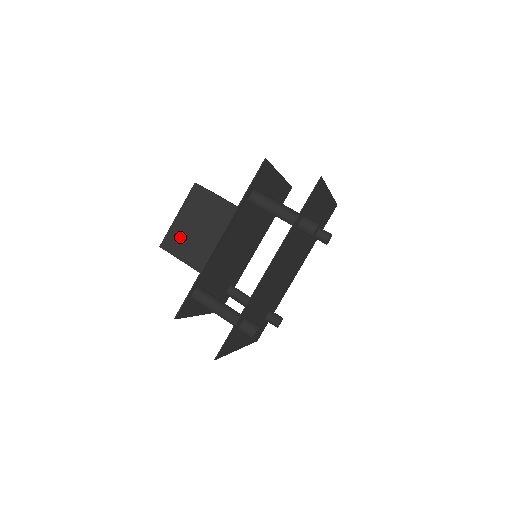
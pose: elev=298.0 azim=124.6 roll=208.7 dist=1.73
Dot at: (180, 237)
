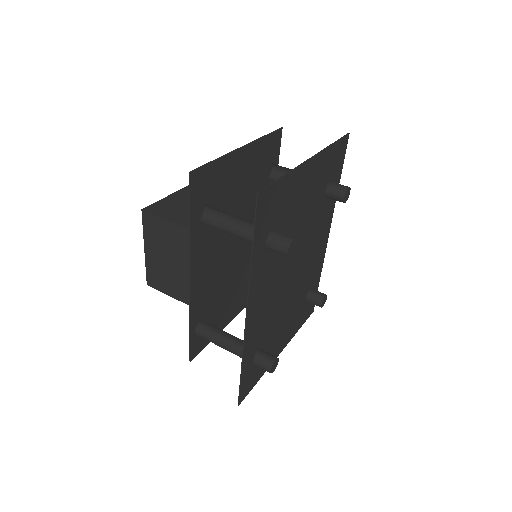
Dot at: (159, 273)
